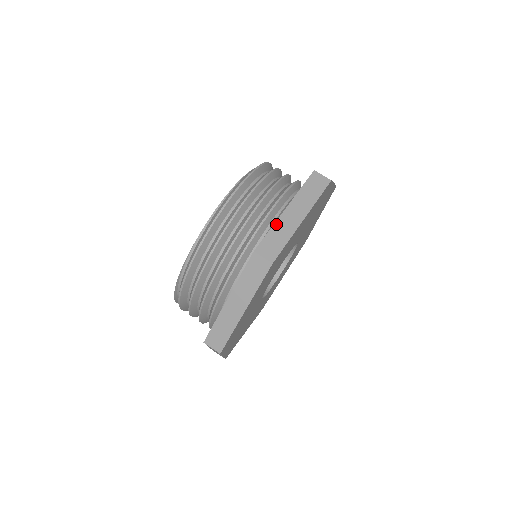
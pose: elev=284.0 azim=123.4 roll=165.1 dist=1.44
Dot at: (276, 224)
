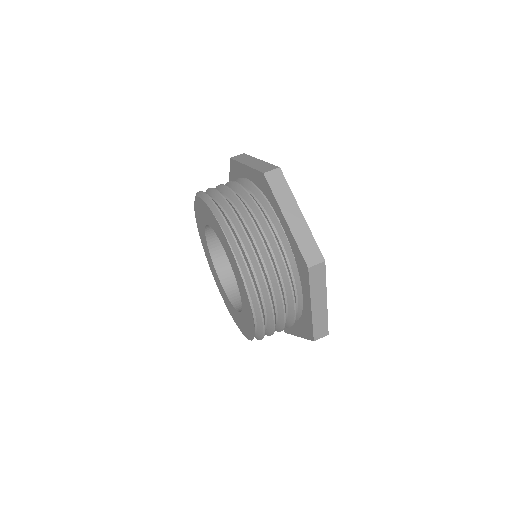
Dot at: (295, 236)
